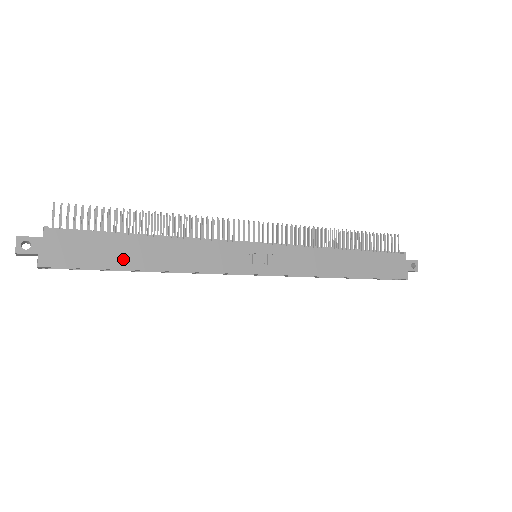
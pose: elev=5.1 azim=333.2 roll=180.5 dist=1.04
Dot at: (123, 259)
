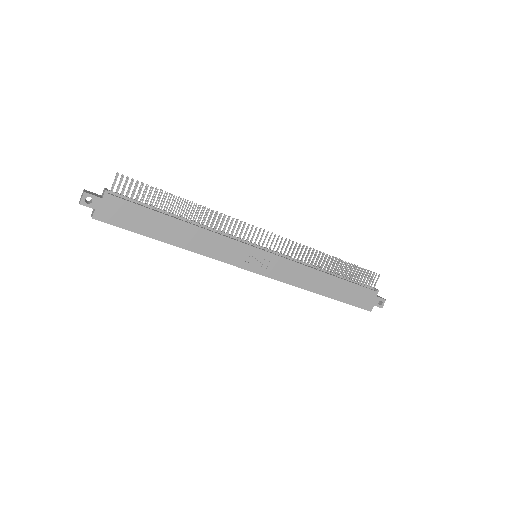
Dot at: (154, 230)
